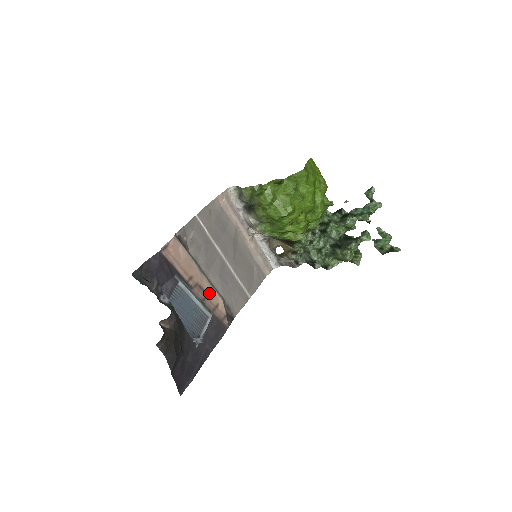
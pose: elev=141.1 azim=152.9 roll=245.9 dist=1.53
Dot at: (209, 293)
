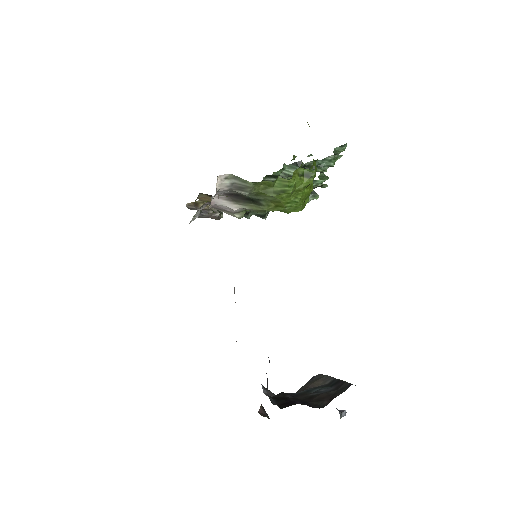
Dot at: occluded
